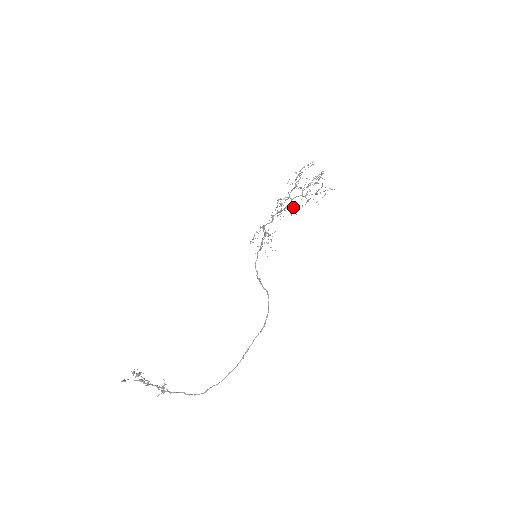
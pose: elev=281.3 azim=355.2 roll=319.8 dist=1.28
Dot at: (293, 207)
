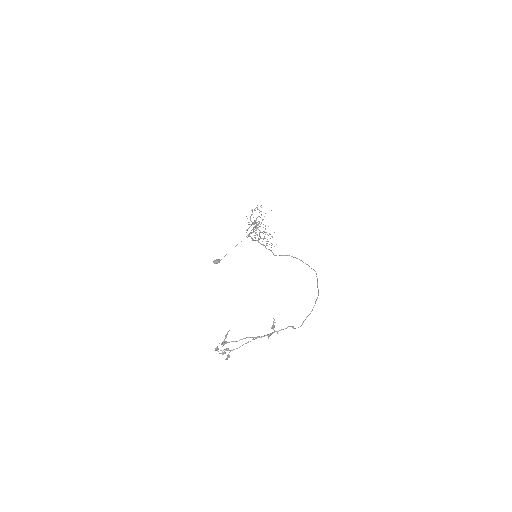
Dot at: (216, 259)
